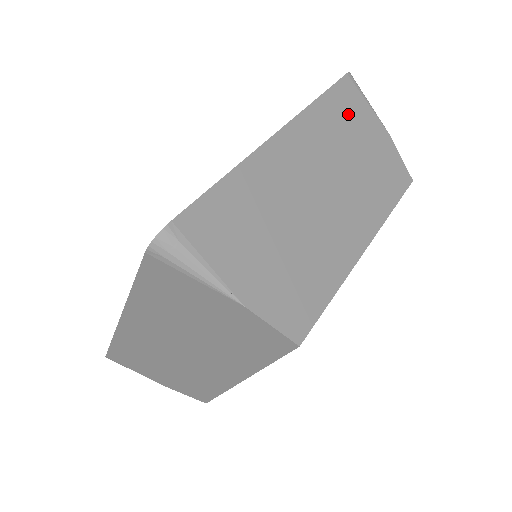
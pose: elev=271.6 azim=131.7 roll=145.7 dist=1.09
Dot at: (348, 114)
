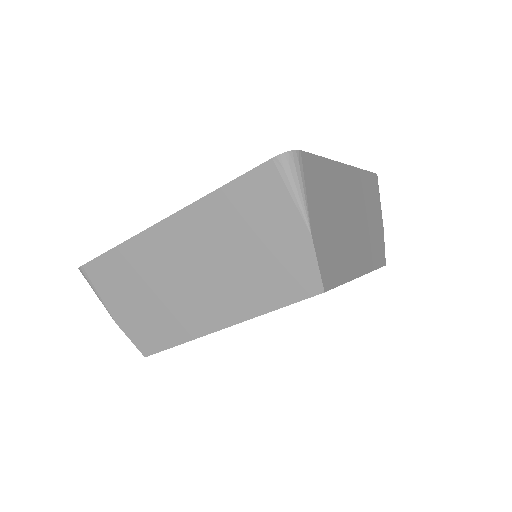
Dot at: (372, 194)
